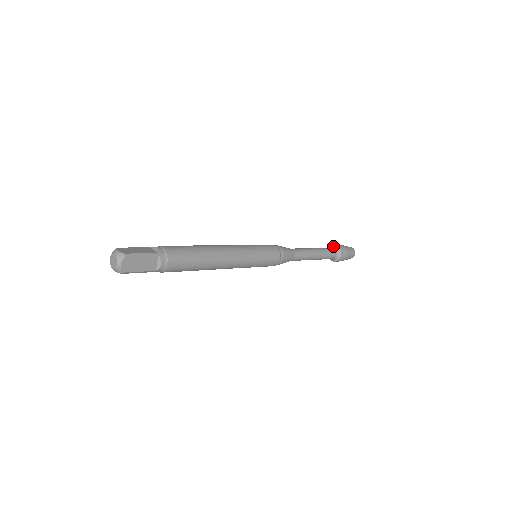
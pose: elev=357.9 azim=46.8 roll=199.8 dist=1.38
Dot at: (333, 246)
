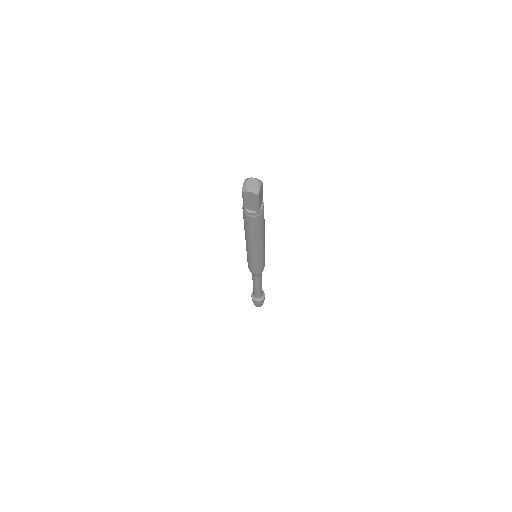
Dot at: occluded
